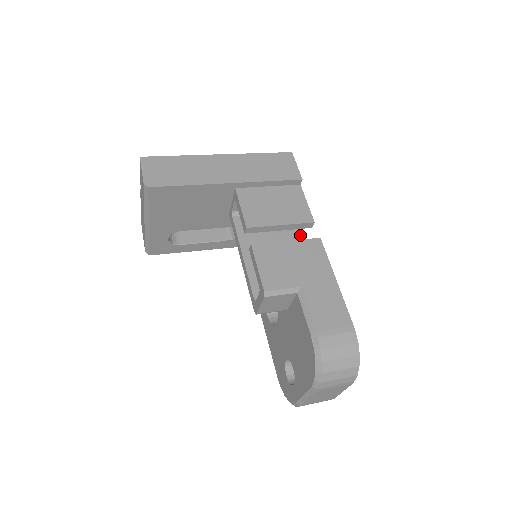
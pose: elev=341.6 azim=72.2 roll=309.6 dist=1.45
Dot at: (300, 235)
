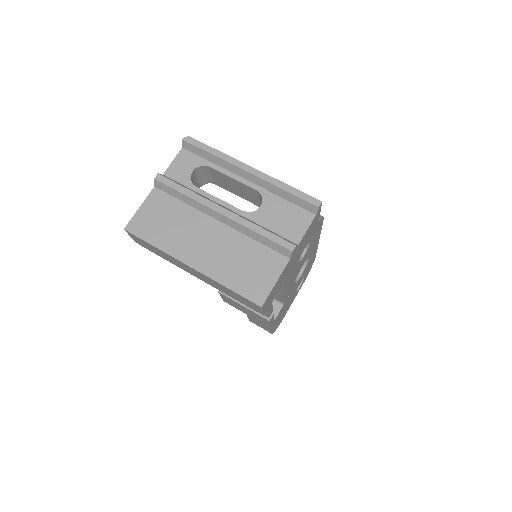
Dot at: (281, 289)
